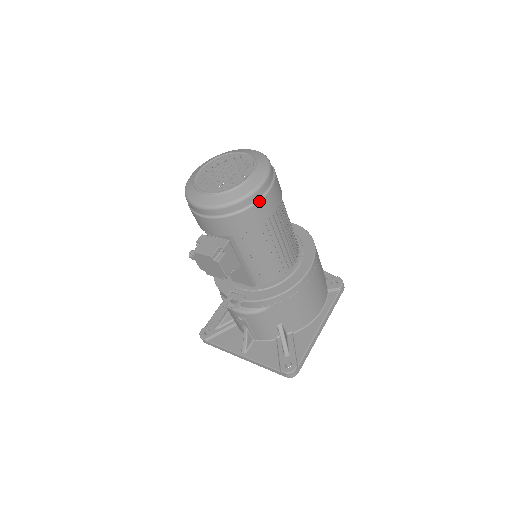
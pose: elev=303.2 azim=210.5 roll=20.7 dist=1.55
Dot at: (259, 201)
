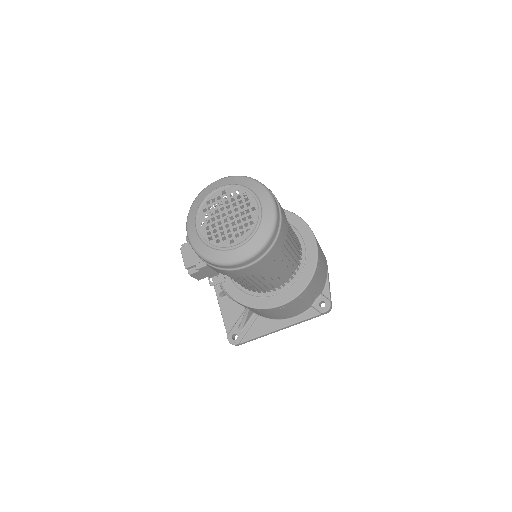
Dot at: (233, 270)
